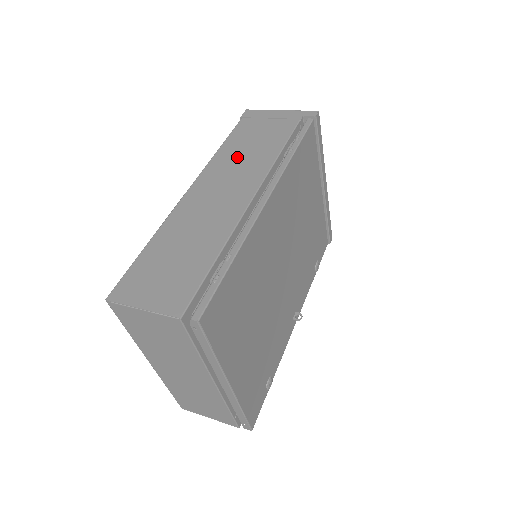
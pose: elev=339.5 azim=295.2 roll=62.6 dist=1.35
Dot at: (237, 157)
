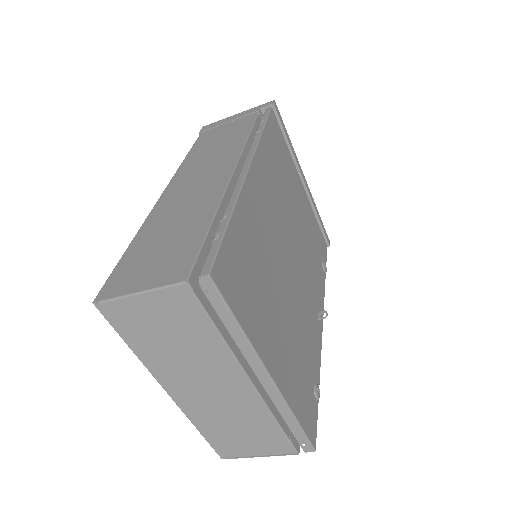
Dot at: (206, 155)
